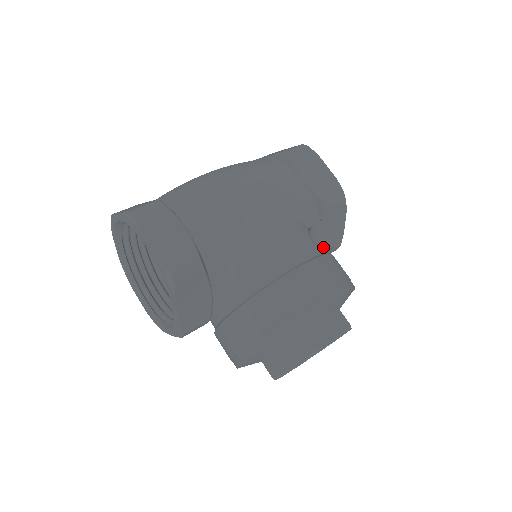
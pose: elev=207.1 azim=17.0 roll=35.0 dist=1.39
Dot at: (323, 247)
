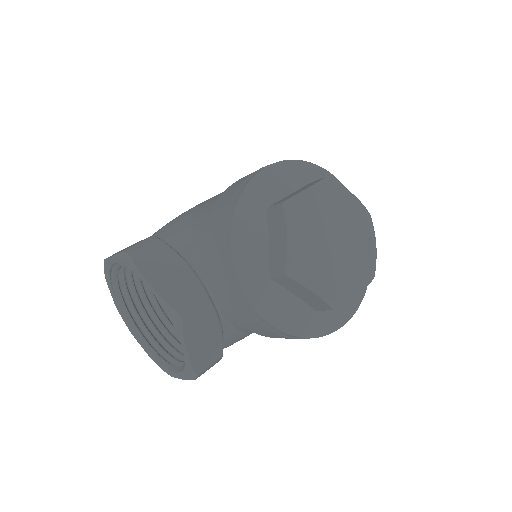
Dot at: occluded
